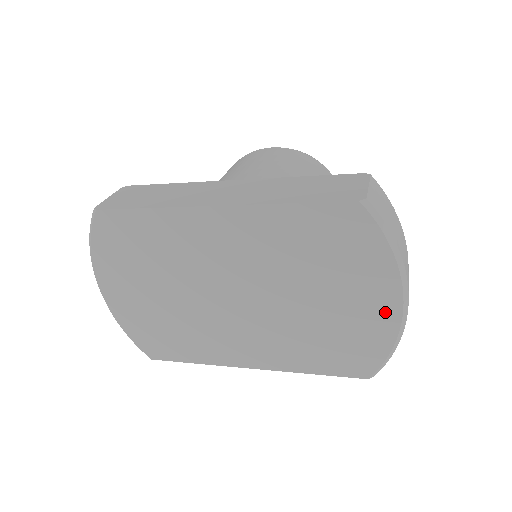
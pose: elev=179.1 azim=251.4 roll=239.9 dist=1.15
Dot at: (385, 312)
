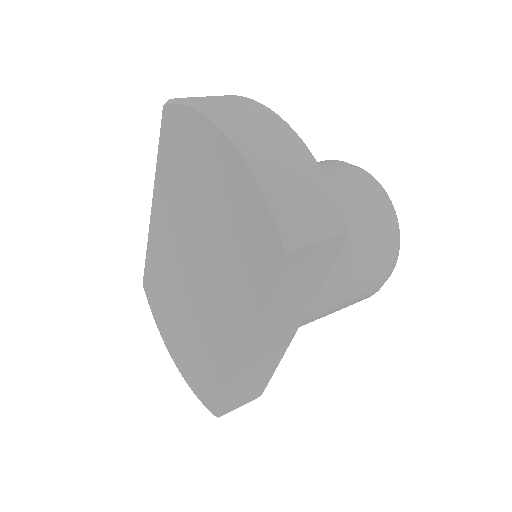
Dot at: (228, 160)
